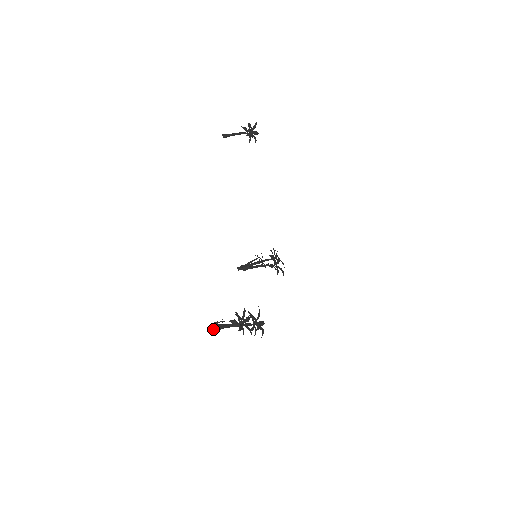
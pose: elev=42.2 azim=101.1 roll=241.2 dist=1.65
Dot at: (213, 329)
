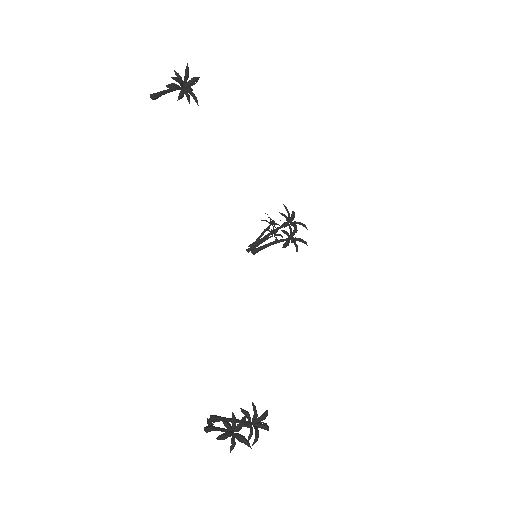
Dot at: (207, 430)
